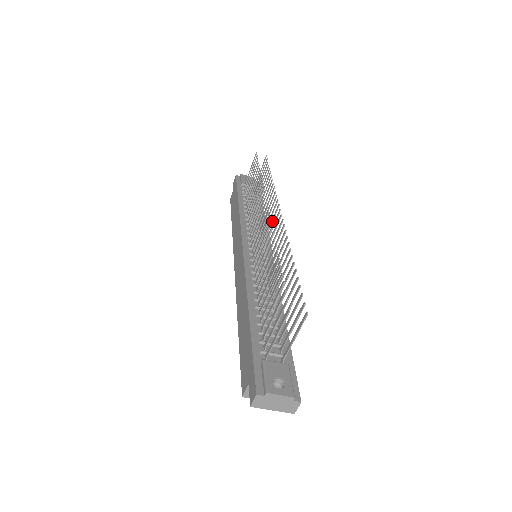
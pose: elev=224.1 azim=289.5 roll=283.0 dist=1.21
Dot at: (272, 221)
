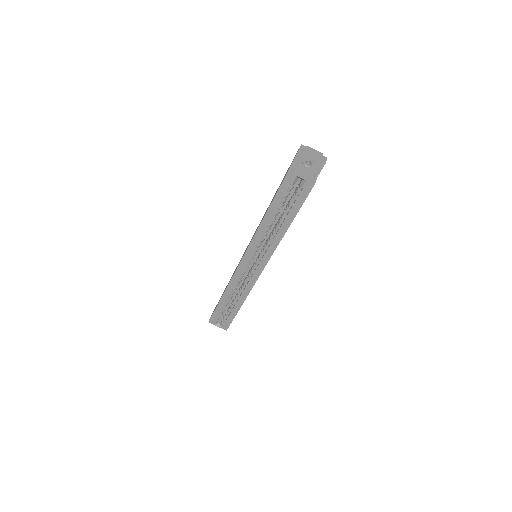
Dot at: occluded
